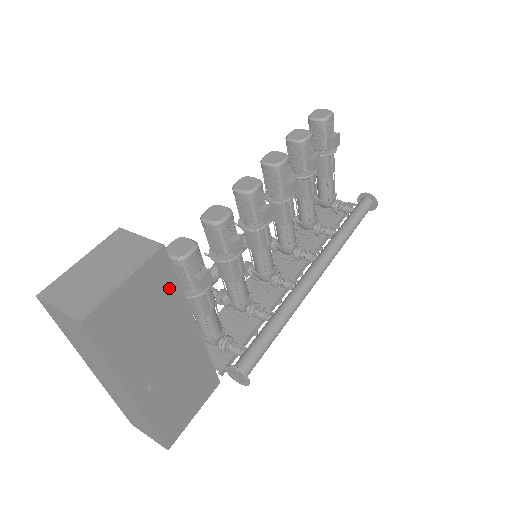
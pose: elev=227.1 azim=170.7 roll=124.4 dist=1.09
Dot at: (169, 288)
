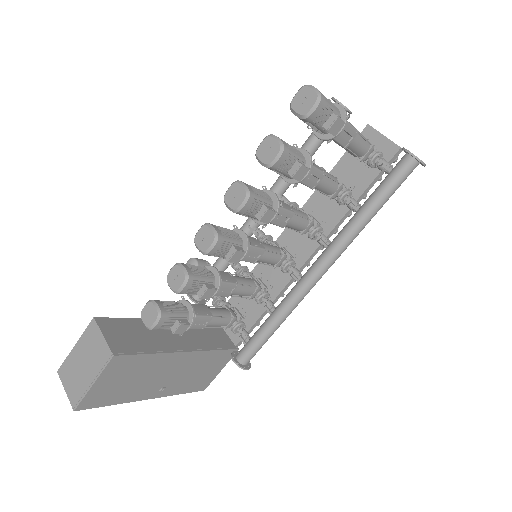
Dot at: (139, 361)
